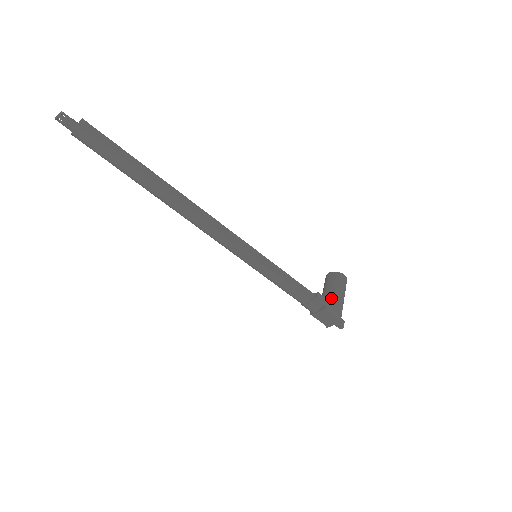
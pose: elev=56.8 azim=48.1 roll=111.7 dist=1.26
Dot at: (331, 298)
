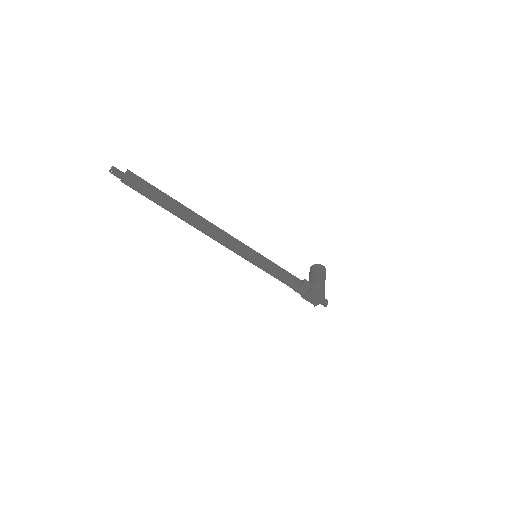
Dot at: (315, 283)
